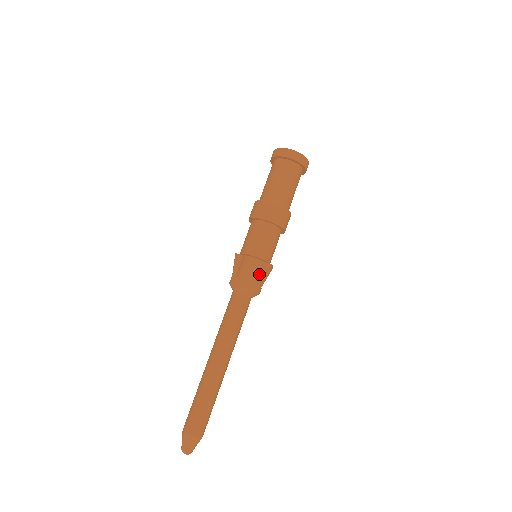
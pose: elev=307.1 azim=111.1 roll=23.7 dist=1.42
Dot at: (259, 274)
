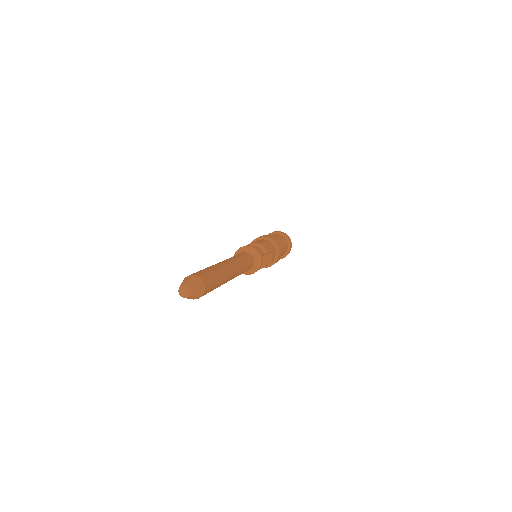
Dot at: occluded
